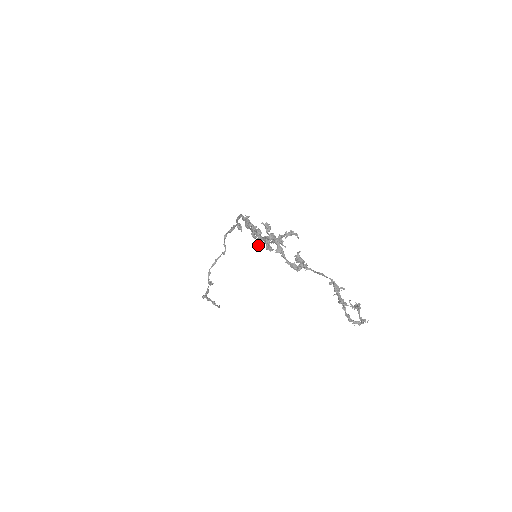
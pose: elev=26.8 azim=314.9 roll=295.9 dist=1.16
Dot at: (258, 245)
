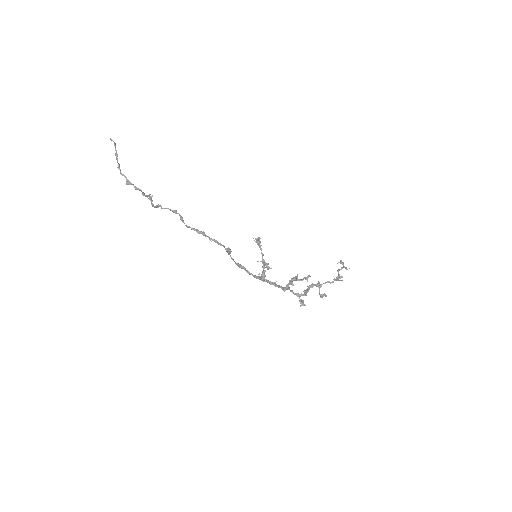
Dot at: occluded
